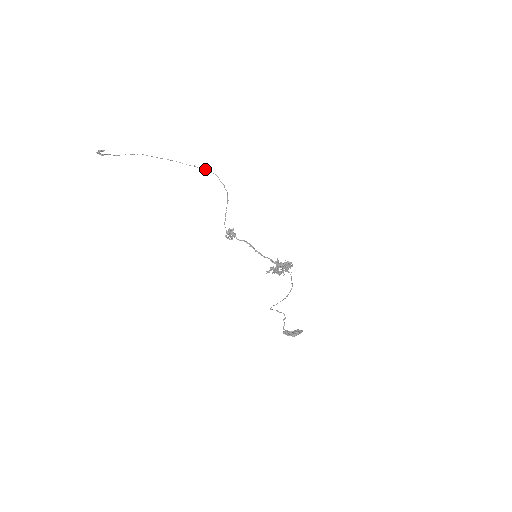
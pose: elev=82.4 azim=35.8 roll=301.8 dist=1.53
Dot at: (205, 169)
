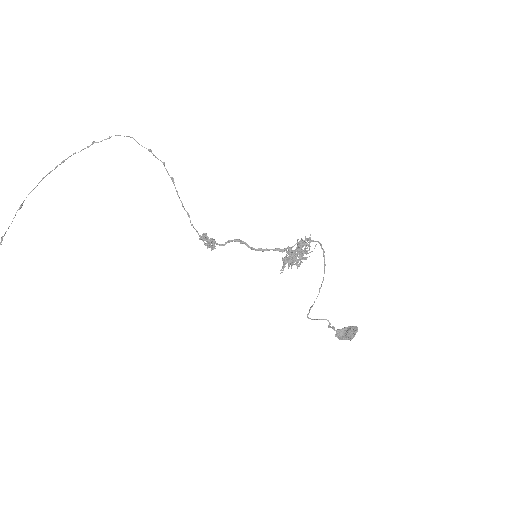
Dot at: (109, 137)
